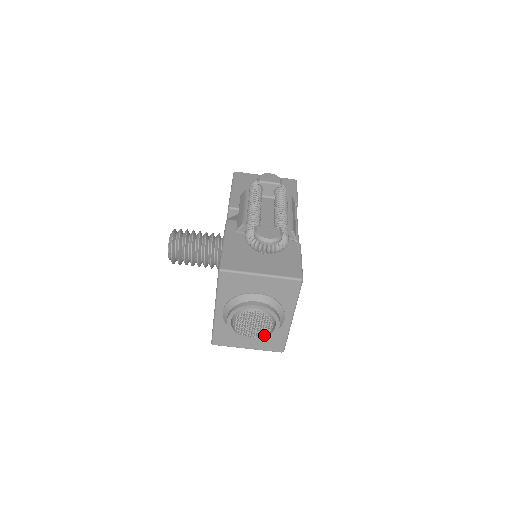
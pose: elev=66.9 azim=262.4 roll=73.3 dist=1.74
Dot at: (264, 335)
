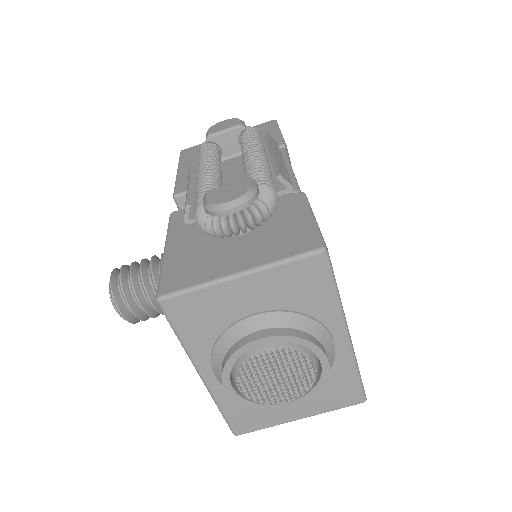
Dot at: (308, 388)
